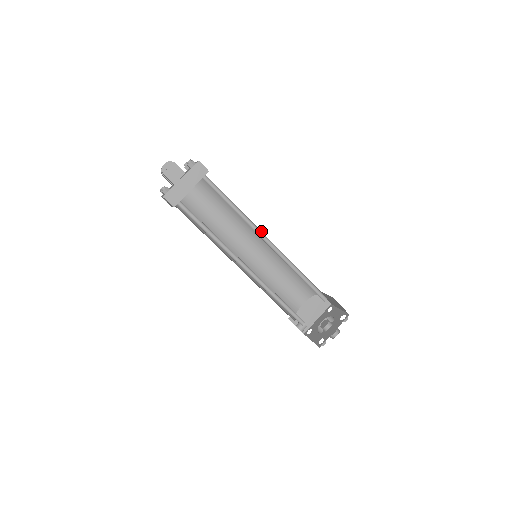
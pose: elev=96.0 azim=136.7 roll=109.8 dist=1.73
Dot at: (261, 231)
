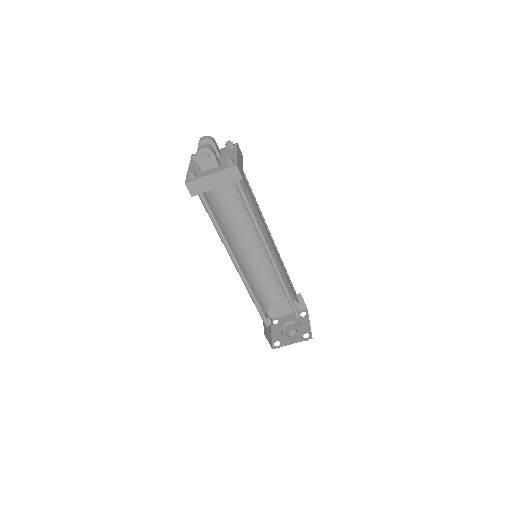
Dot at: occluded
